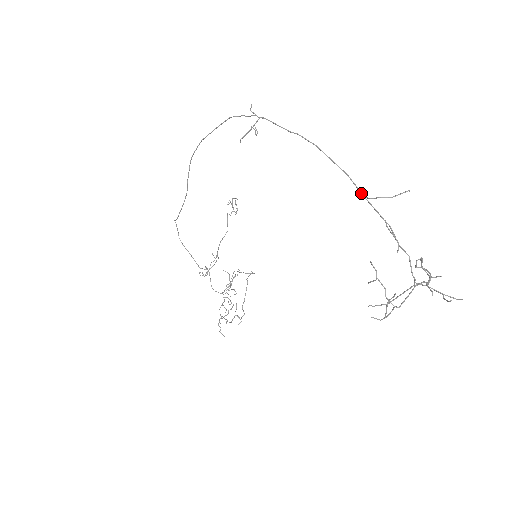
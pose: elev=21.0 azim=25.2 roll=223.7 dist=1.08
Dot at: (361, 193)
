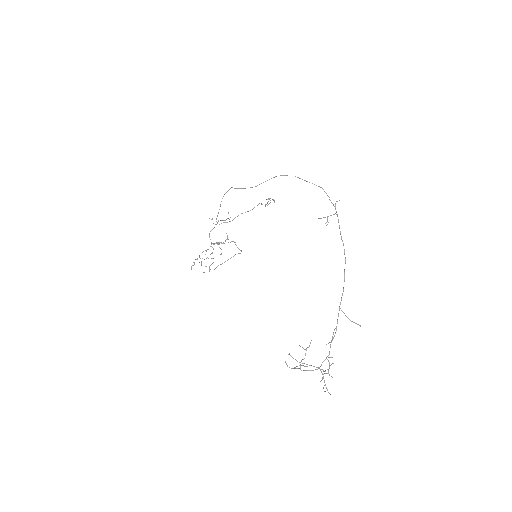
Dot at: (340, 303)
